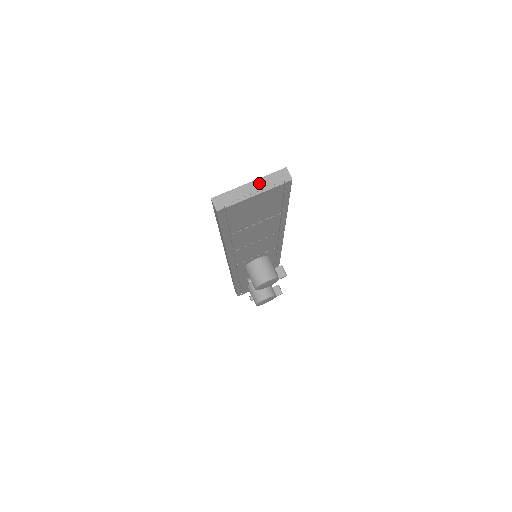
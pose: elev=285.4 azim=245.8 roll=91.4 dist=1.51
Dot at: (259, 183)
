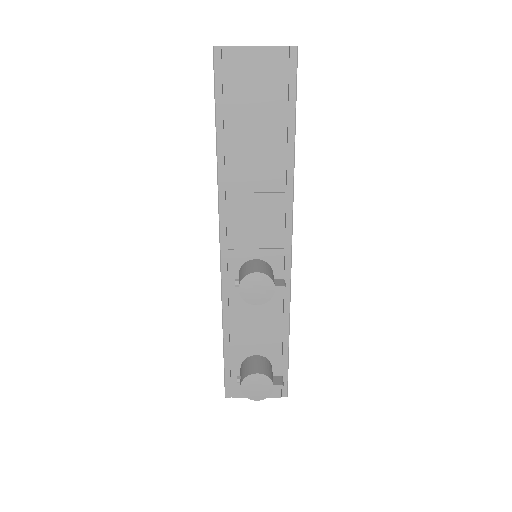
Dot at: occluded
